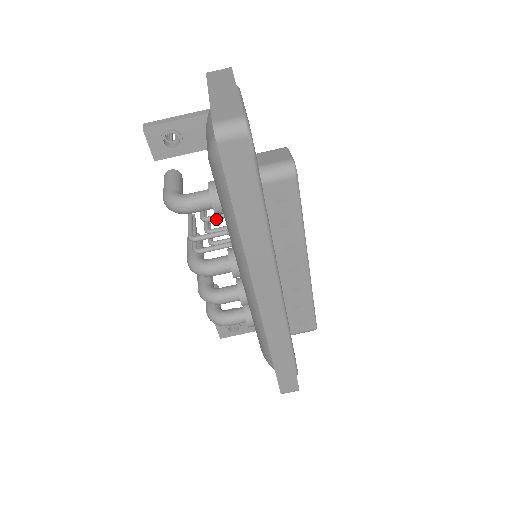
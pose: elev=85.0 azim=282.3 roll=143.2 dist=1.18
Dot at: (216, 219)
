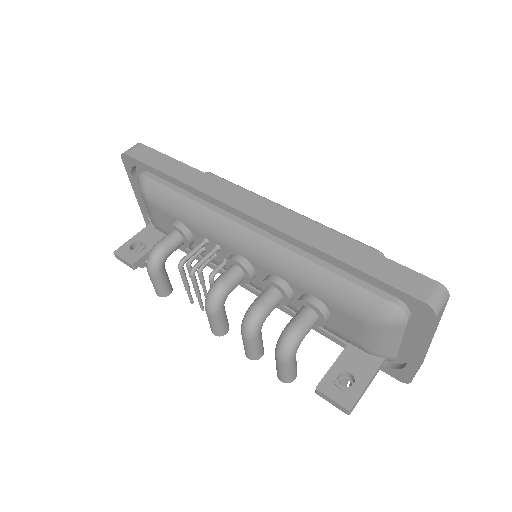
Dot at: (196, 253)
